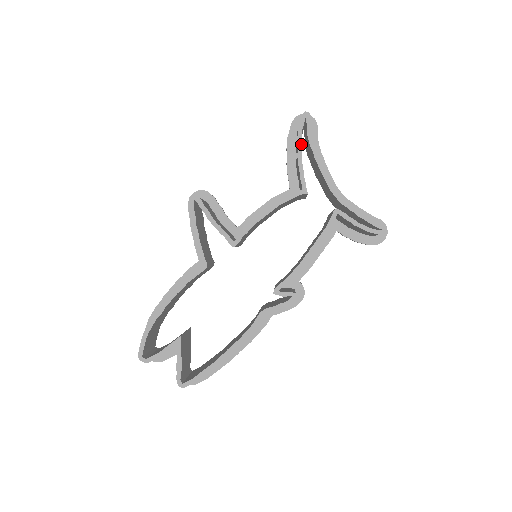
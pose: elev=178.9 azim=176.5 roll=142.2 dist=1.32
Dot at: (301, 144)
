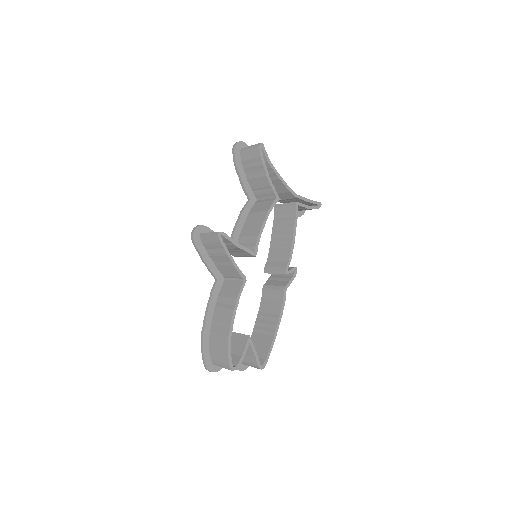
Dot at: (266, 167)
